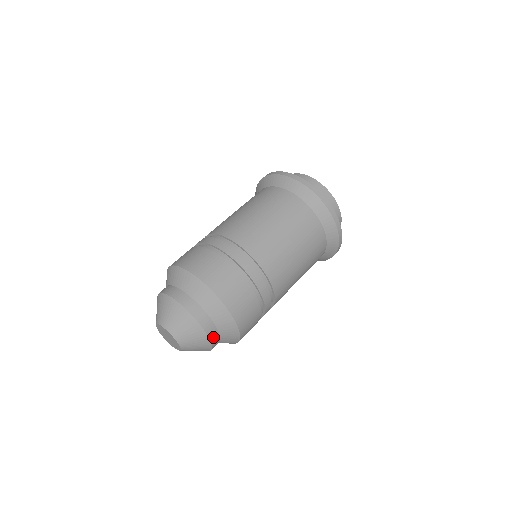
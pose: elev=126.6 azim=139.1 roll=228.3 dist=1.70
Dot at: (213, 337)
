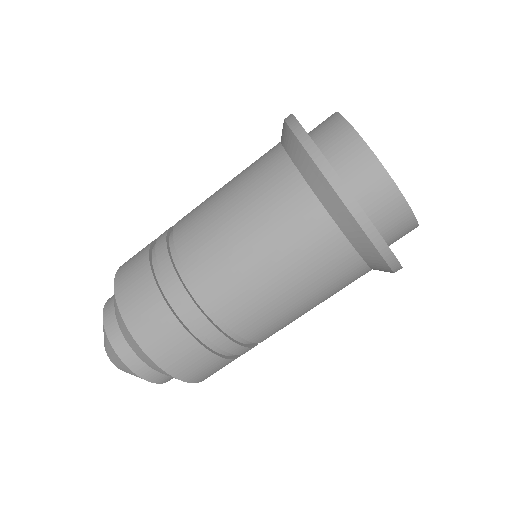
Dot at: occluded
